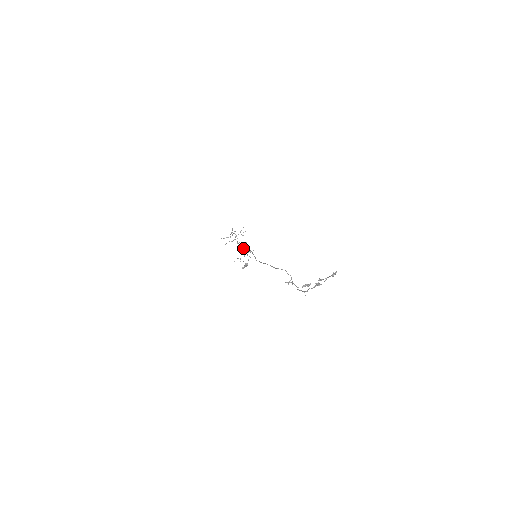
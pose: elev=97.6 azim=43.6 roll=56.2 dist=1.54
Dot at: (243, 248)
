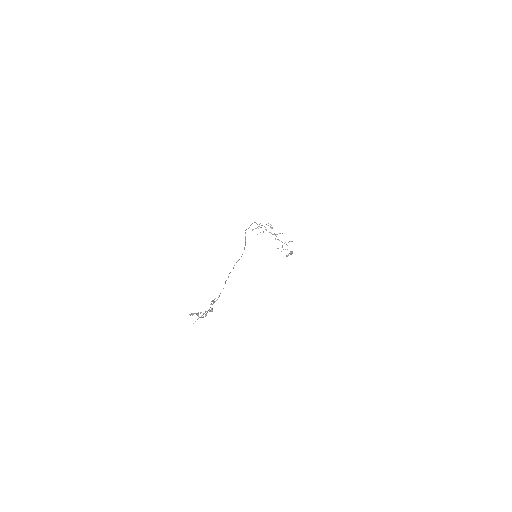
Dot at: (244, 247)
